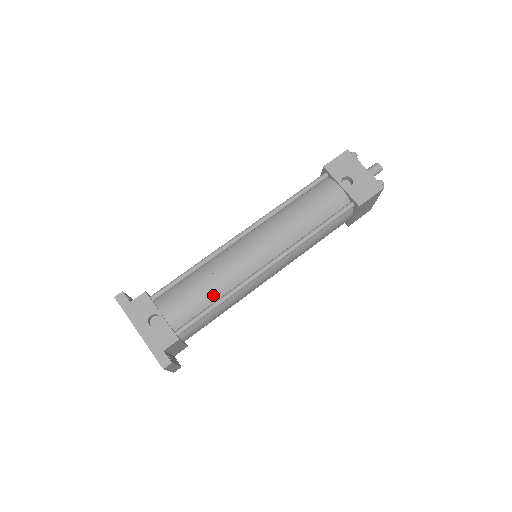
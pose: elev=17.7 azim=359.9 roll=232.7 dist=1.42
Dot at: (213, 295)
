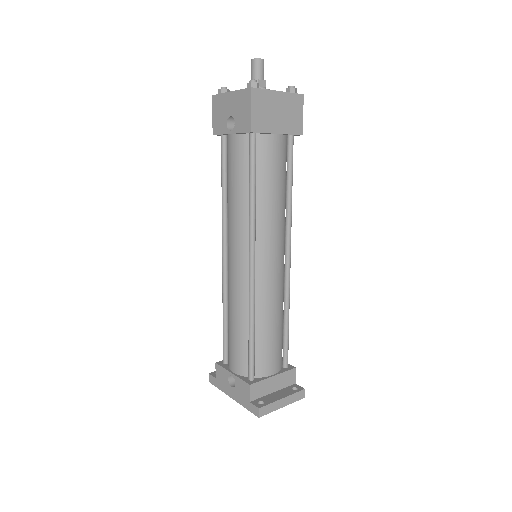
Dot at: (244, 327)
